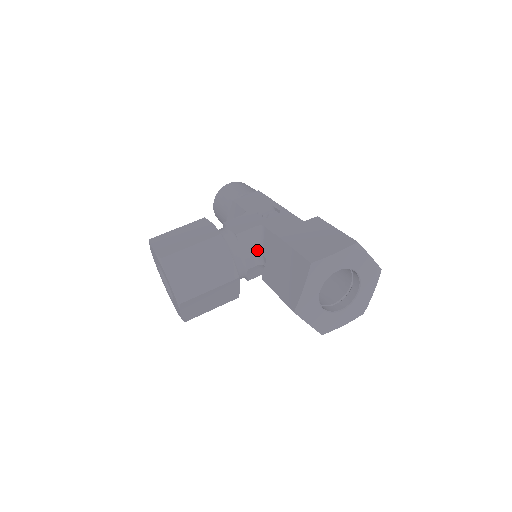
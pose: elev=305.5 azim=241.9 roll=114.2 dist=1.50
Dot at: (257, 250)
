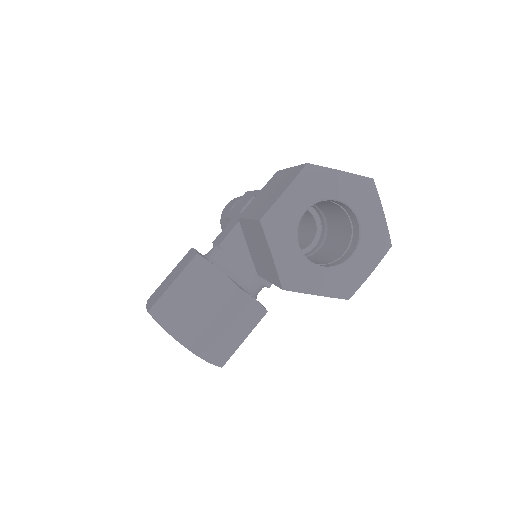
Dot at: occluded
